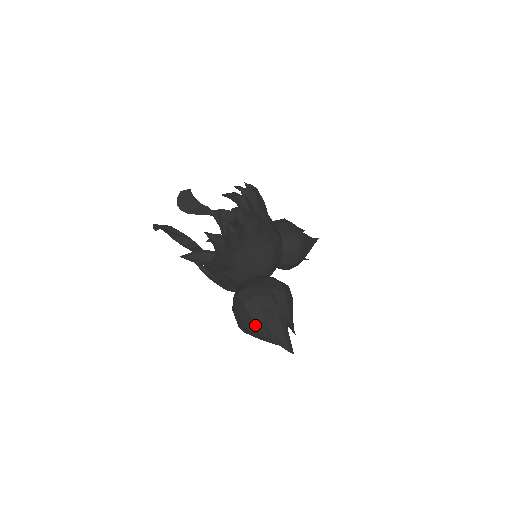
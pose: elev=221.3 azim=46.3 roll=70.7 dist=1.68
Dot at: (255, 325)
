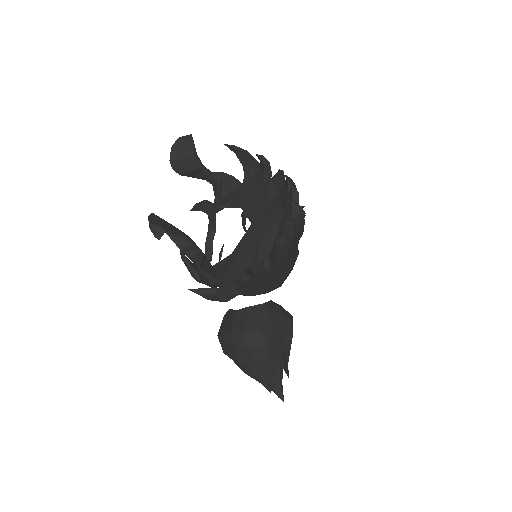
Dot at: (253, 370)
